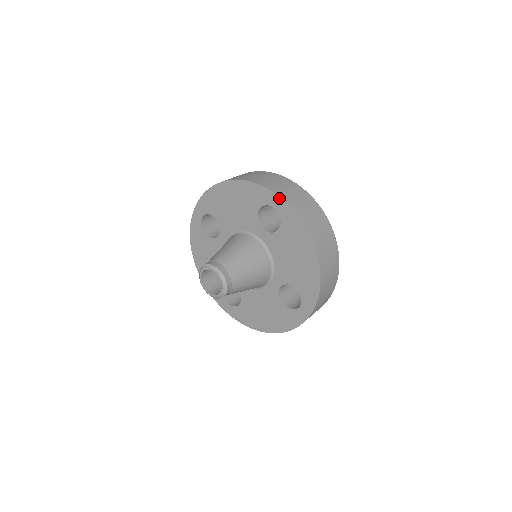
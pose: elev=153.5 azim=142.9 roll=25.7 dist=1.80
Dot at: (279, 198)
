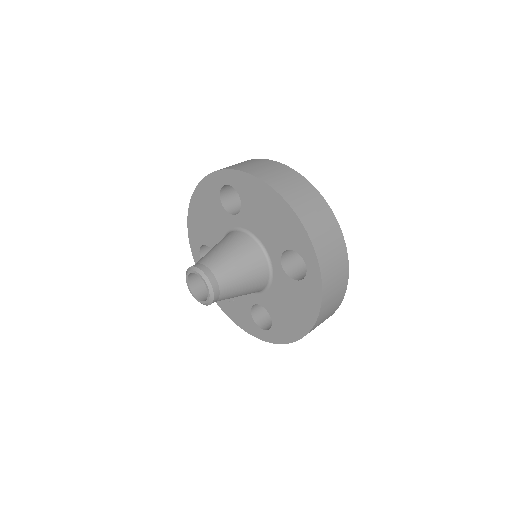
Dot at: (222, 171)
